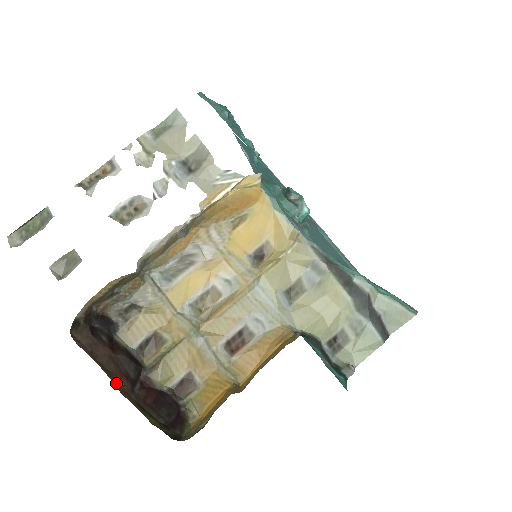
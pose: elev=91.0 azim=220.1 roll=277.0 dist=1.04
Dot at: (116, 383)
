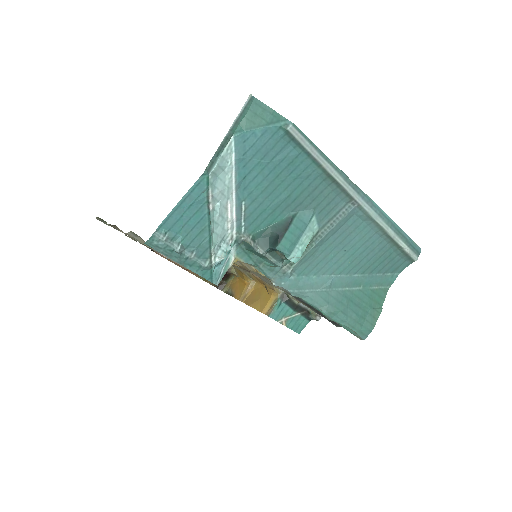
Dot at: occluded
